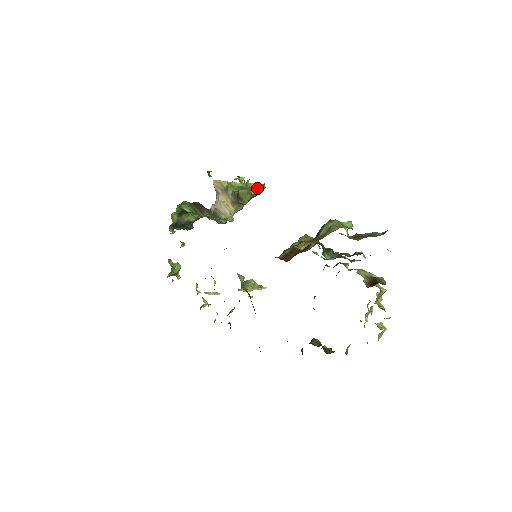
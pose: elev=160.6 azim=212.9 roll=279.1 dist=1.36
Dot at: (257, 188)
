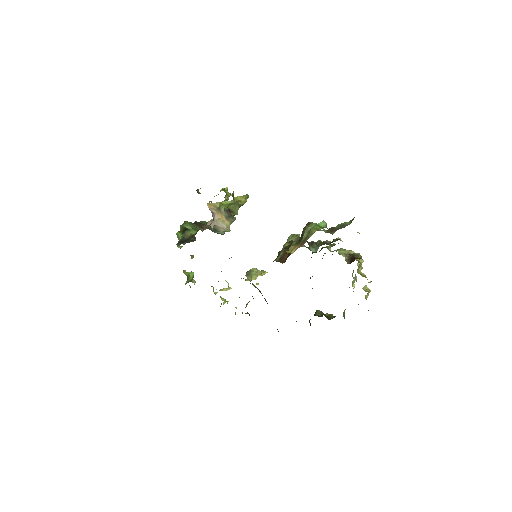
Dot at: (243, 199)
